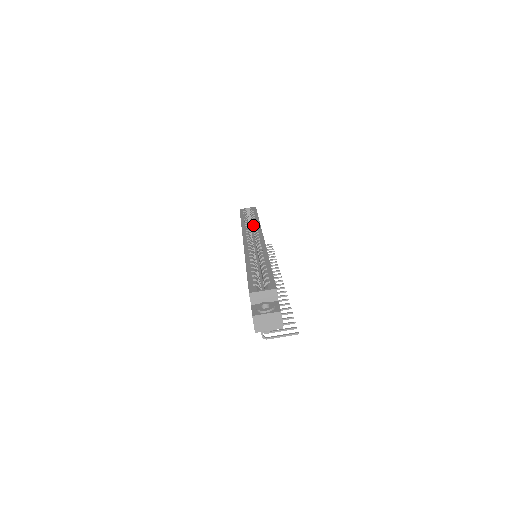
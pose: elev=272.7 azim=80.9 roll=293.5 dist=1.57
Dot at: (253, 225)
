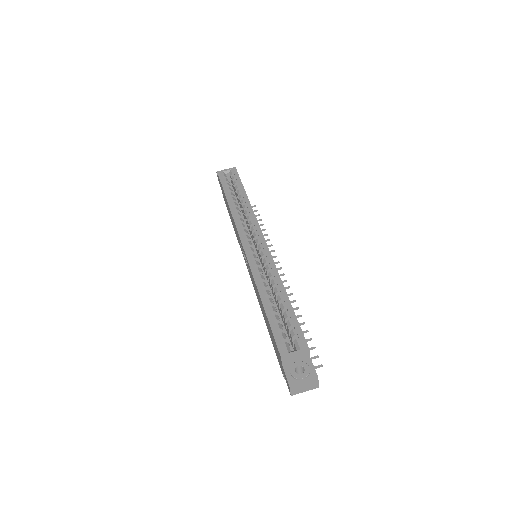
Dot at: (244, 209)
